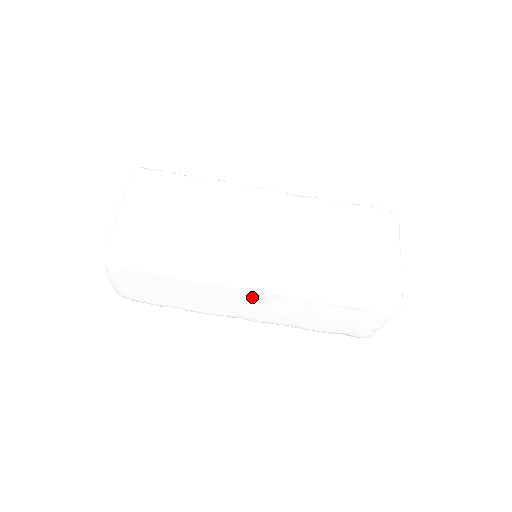
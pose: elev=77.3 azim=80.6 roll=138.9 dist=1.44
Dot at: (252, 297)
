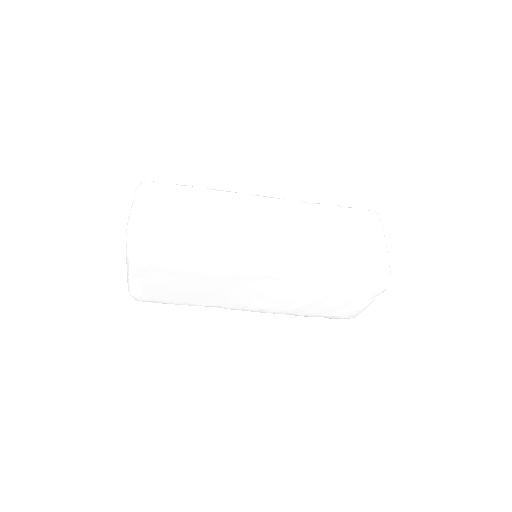
Dot at: occluded
